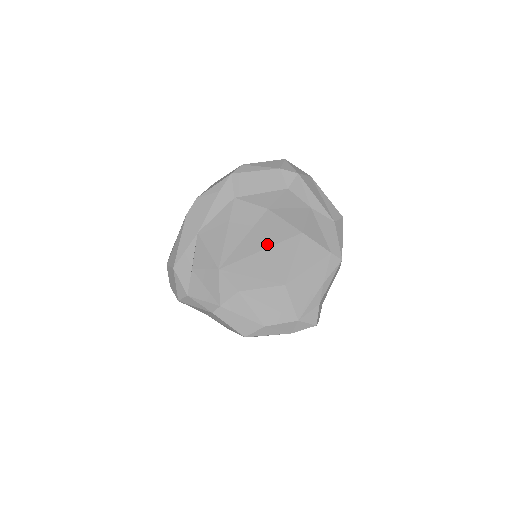
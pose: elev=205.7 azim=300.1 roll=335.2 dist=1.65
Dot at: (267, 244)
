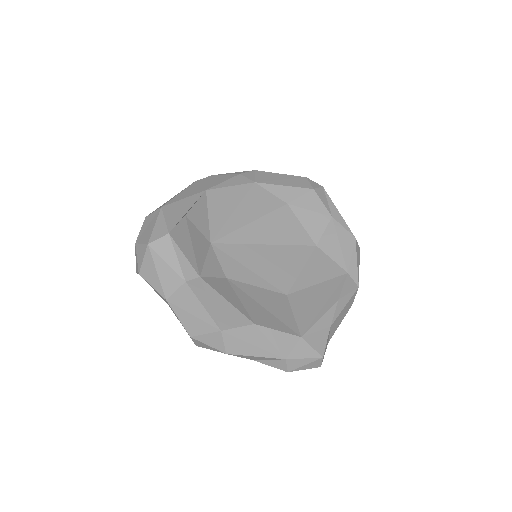
Dot at: (276, 240)
